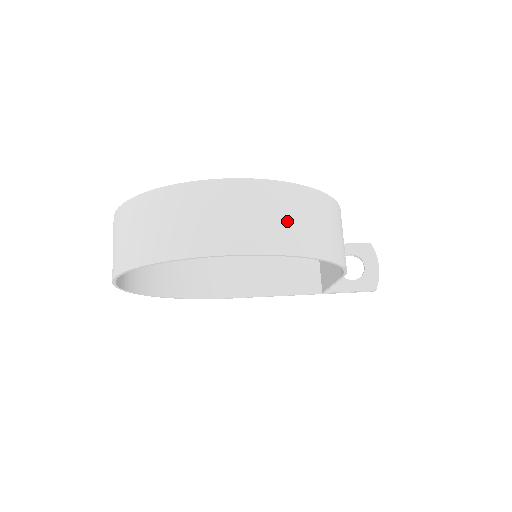
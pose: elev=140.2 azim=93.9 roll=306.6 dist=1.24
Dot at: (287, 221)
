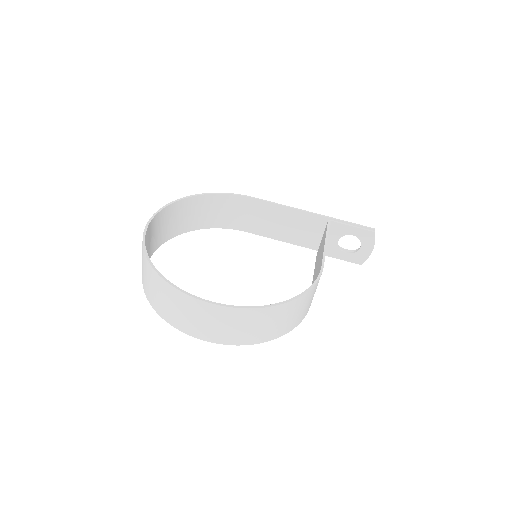
Dot at: (250, 329)
